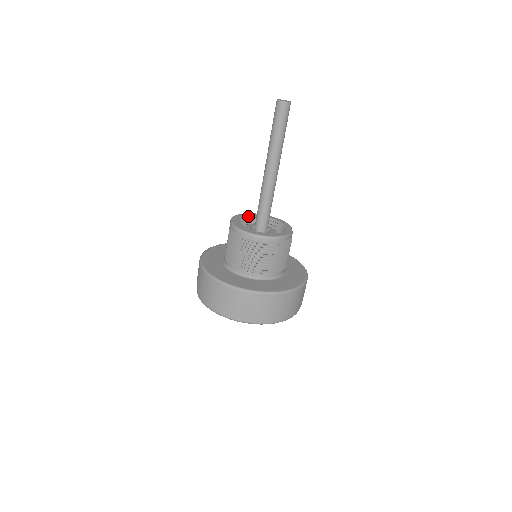
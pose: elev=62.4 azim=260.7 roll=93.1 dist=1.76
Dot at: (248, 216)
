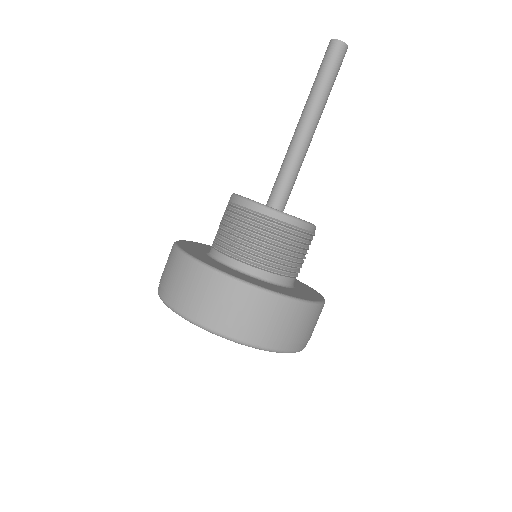
Dot at: occluded
